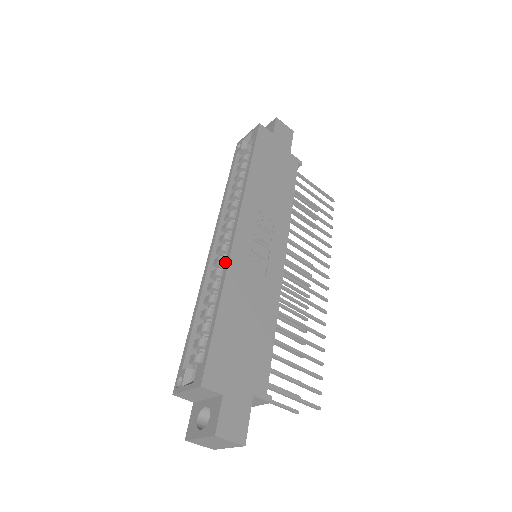
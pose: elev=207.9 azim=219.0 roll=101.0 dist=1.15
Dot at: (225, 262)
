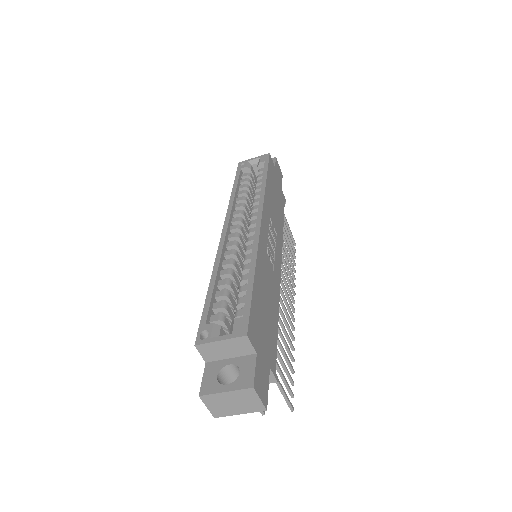
Dot at: (253, 243)
